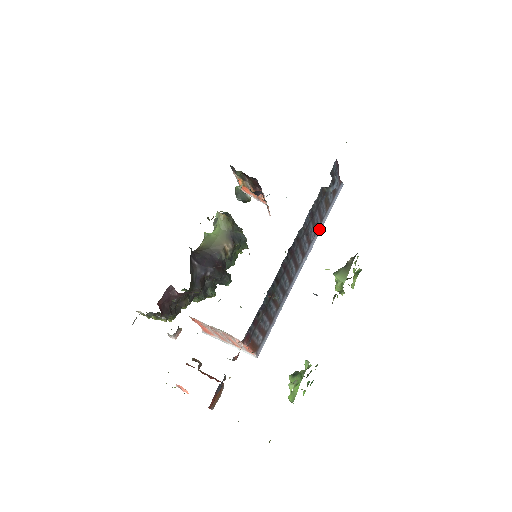
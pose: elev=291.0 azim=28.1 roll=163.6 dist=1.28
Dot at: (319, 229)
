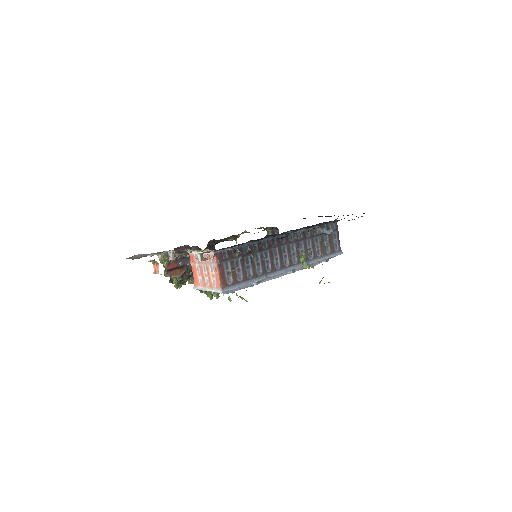
Dot at: (311, 261)
